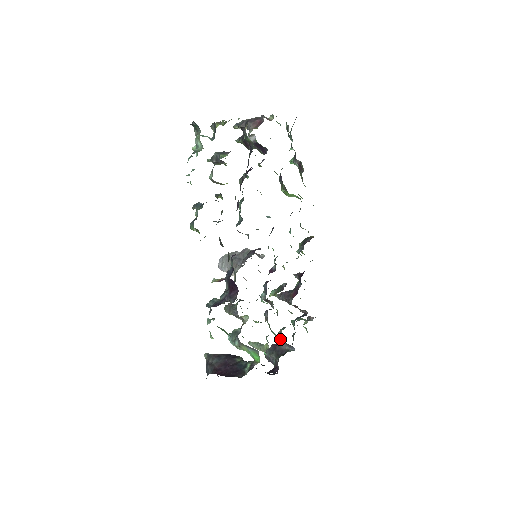
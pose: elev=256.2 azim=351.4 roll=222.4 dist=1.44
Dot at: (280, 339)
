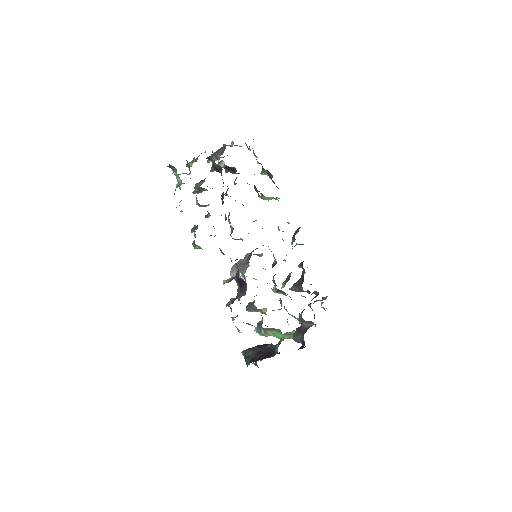
Dot at: (301, 321)
